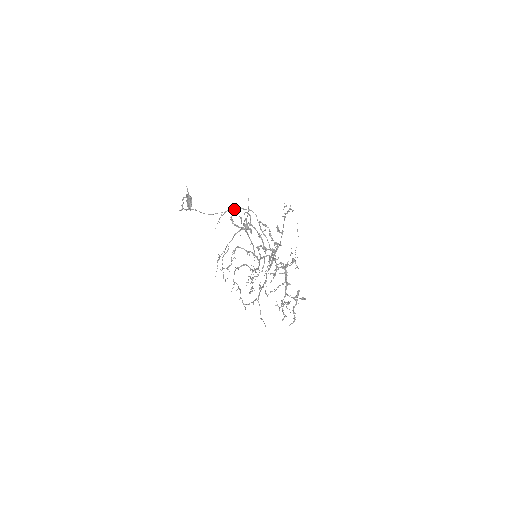
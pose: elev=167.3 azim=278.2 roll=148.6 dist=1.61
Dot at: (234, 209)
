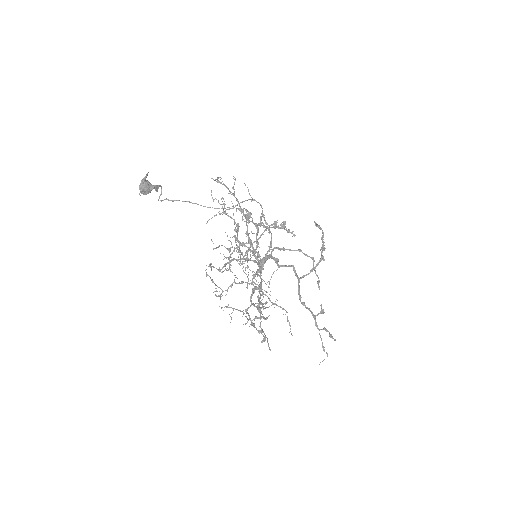
Dot at: (244, 201)
